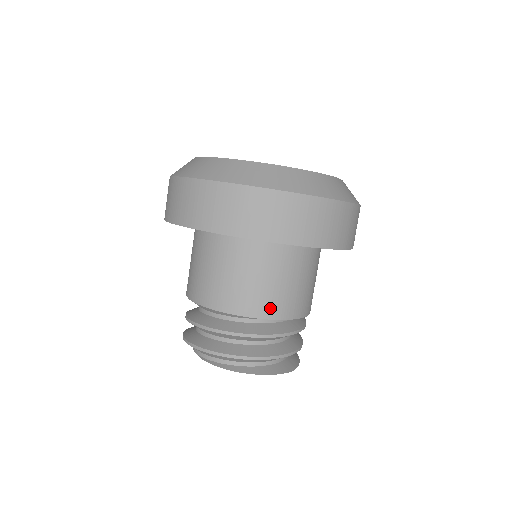
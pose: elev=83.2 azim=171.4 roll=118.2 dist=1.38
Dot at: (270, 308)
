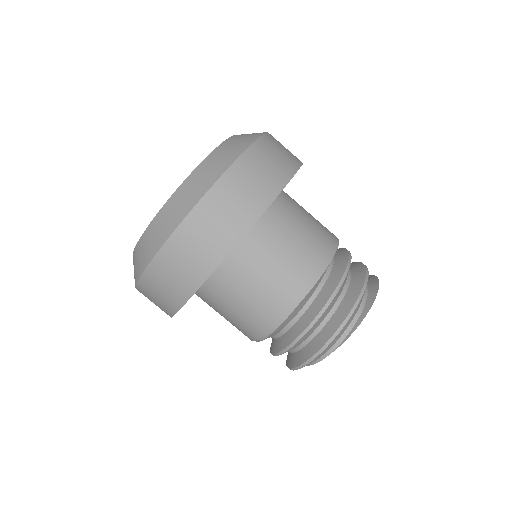
Dot at: (329, 240)
